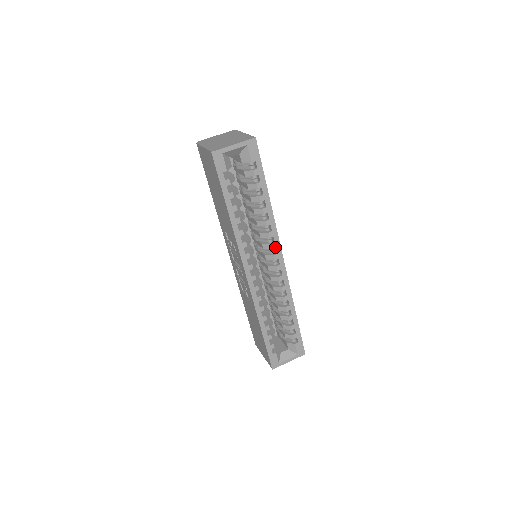
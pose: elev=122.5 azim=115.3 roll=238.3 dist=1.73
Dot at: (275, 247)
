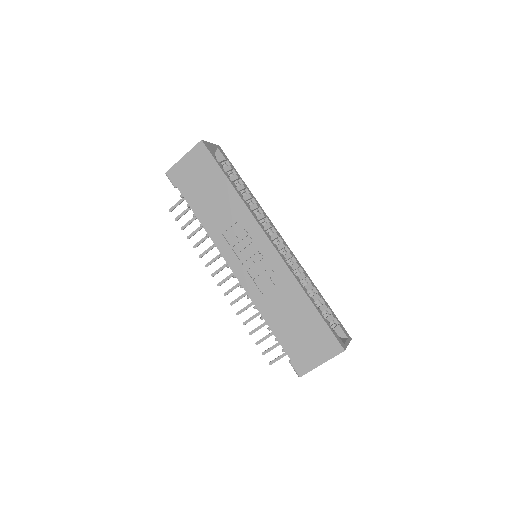
Dot at: (272, 226)
